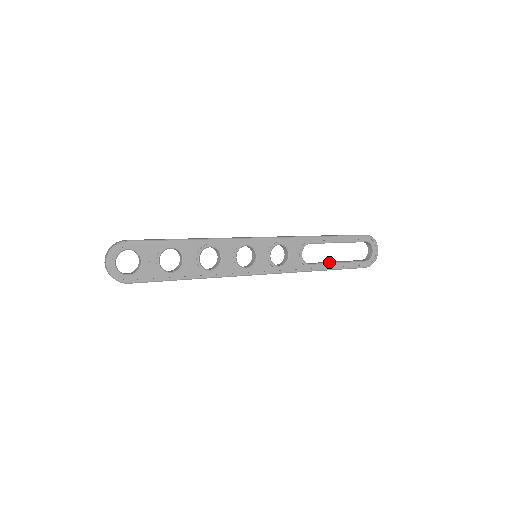
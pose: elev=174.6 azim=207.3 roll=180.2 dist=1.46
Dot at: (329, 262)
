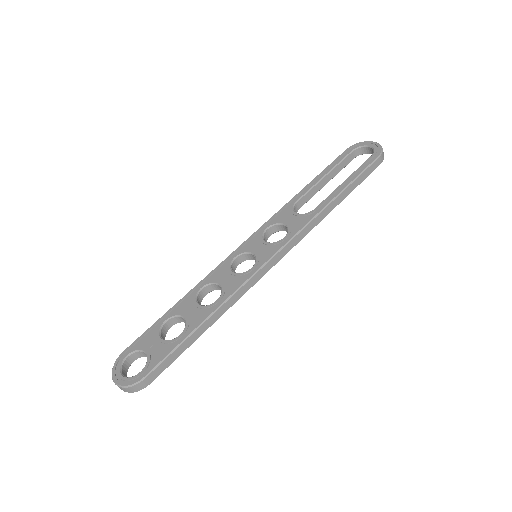
Dot at: (335, 192)
